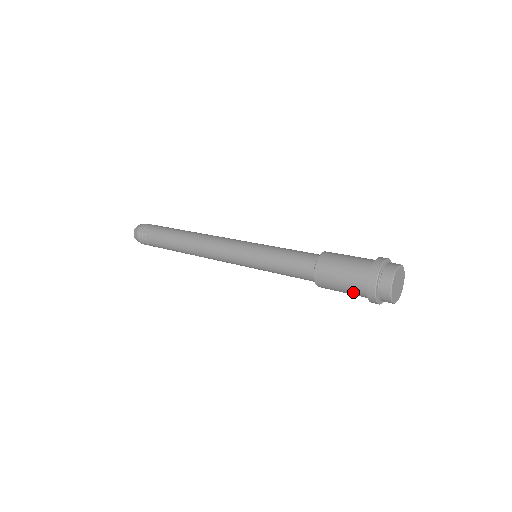
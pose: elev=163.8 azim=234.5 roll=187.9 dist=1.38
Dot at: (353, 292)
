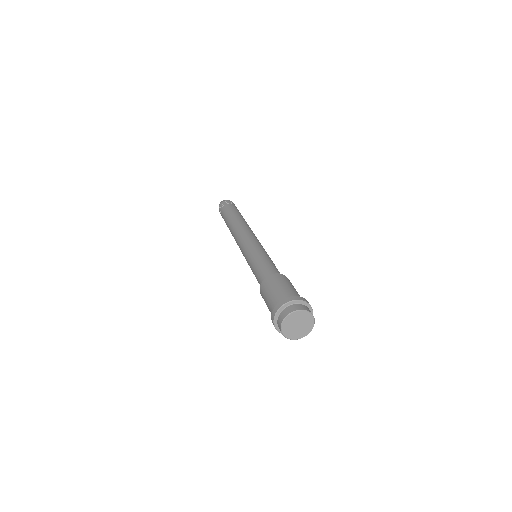
Dot at: occluded
